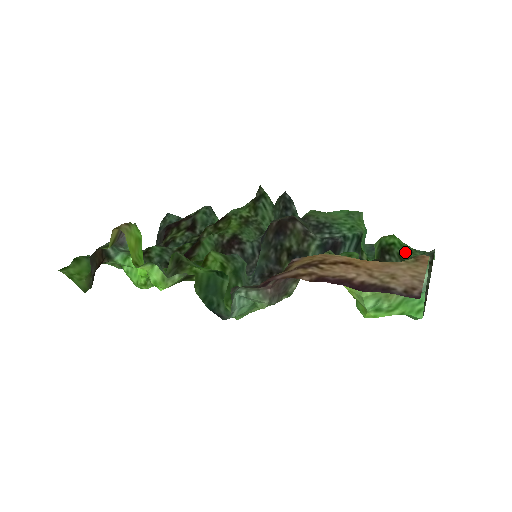
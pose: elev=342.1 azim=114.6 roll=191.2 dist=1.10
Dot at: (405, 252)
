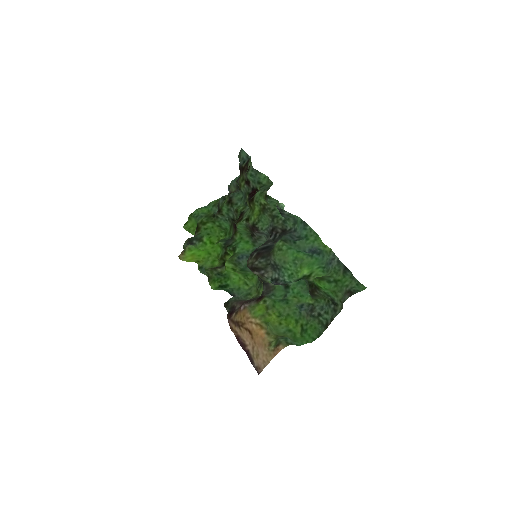
Dot at: (329, 292)
